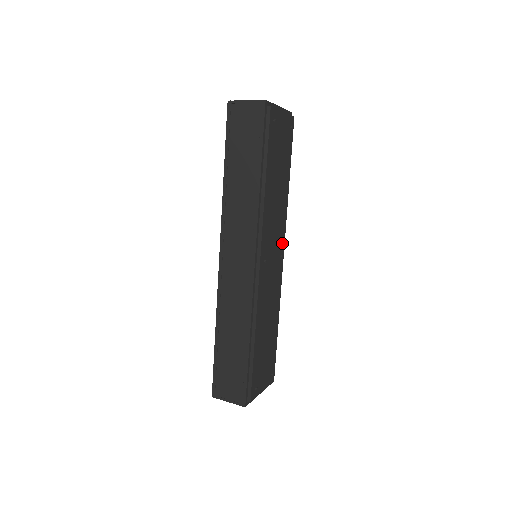
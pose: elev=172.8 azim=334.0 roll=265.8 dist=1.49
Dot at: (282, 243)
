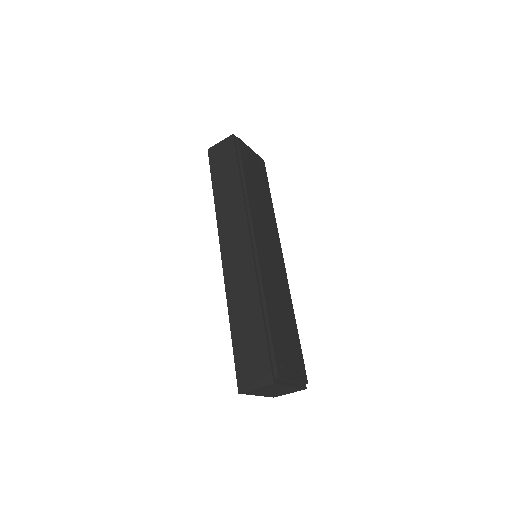
Dot at: (278, 246)
